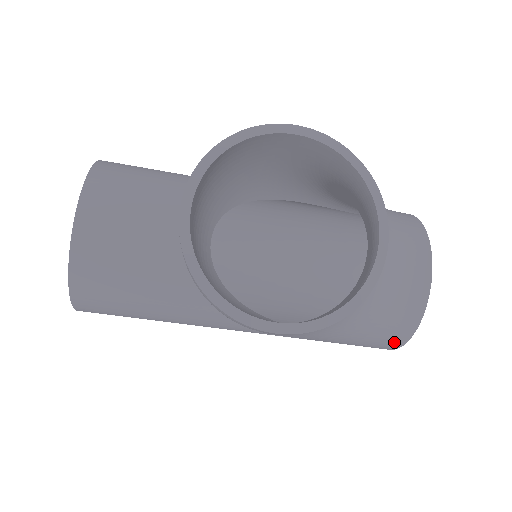
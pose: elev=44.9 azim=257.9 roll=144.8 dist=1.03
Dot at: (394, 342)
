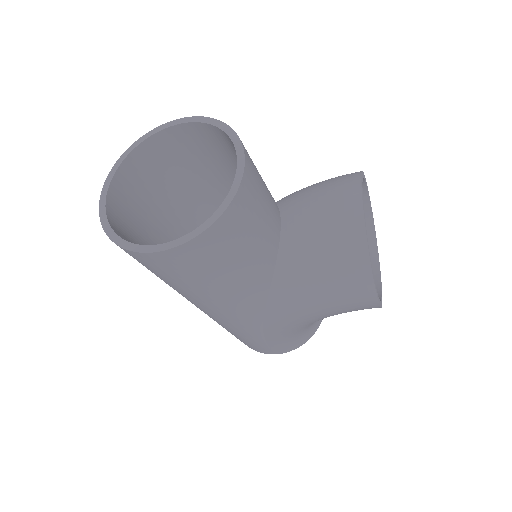
Dot at: (296, 345)
